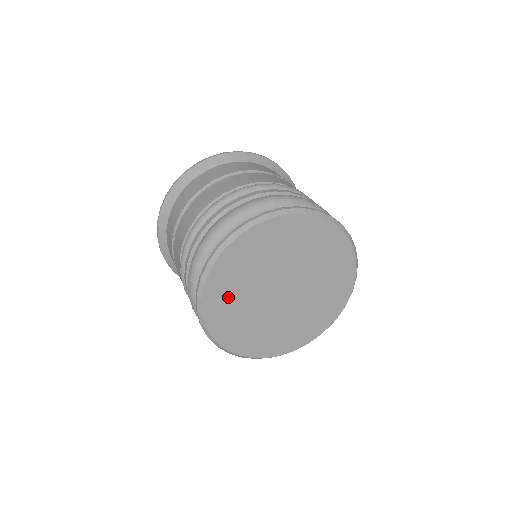
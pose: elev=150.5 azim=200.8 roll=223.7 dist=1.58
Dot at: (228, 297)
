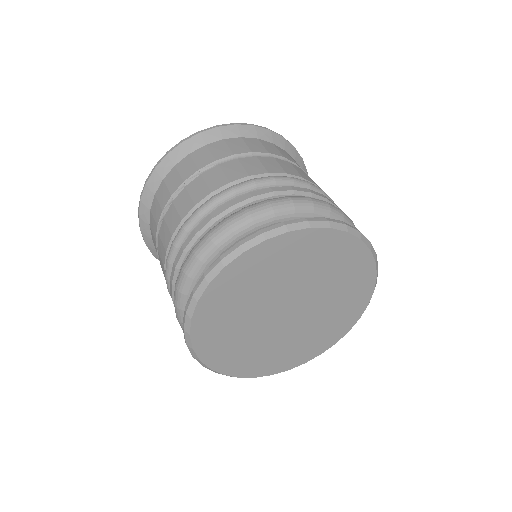
Dot at: (235, 294)
